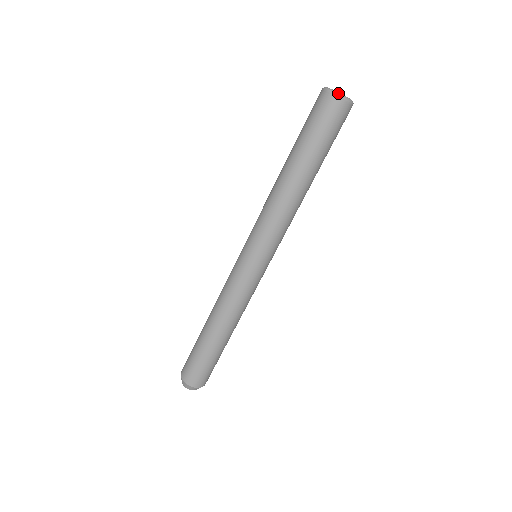
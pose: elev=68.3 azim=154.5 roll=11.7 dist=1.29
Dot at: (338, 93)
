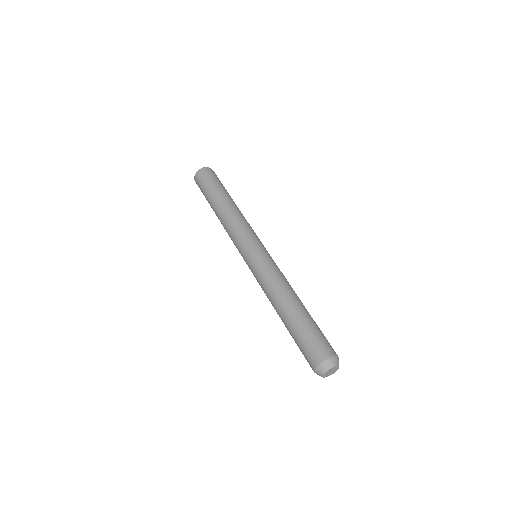
Dot at: (200, 169)
